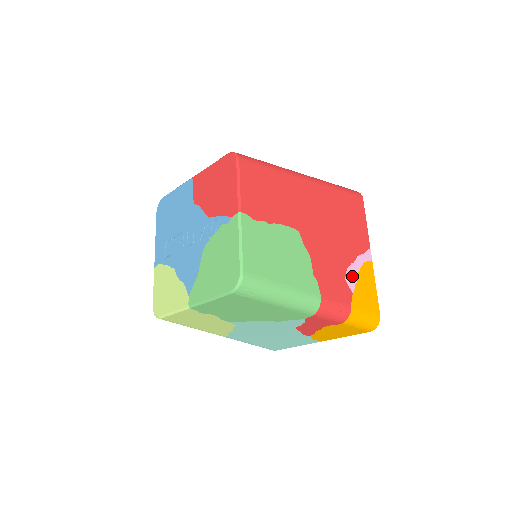
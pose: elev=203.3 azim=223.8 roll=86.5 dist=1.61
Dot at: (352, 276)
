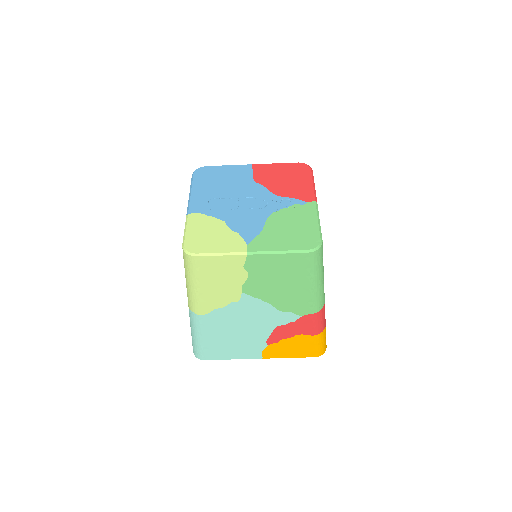
Dot at: occluded
